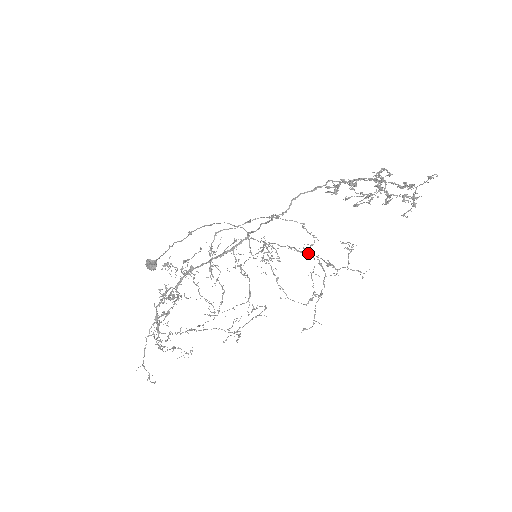
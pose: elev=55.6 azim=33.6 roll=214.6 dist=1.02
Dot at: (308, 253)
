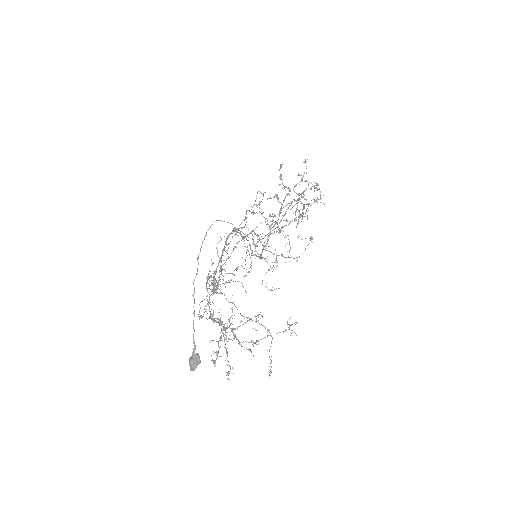
Dot at: (283, 226)
